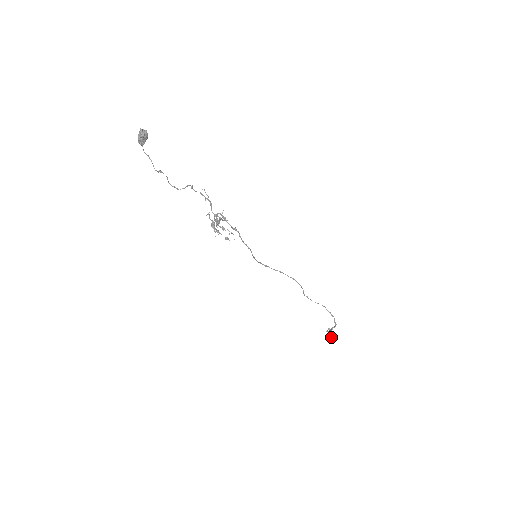
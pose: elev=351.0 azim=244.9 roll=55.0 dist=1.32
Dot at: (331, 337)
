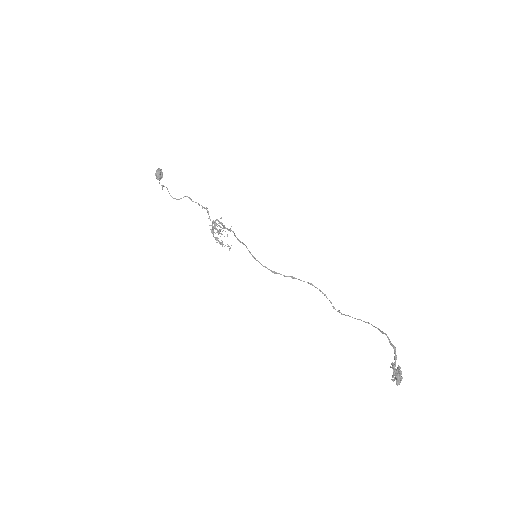
Dot at: (395, 373)
